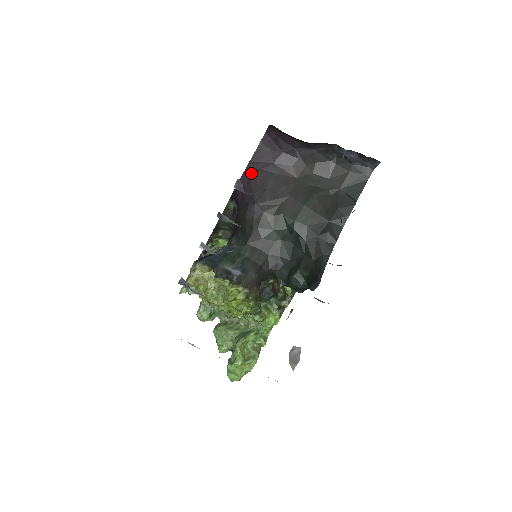
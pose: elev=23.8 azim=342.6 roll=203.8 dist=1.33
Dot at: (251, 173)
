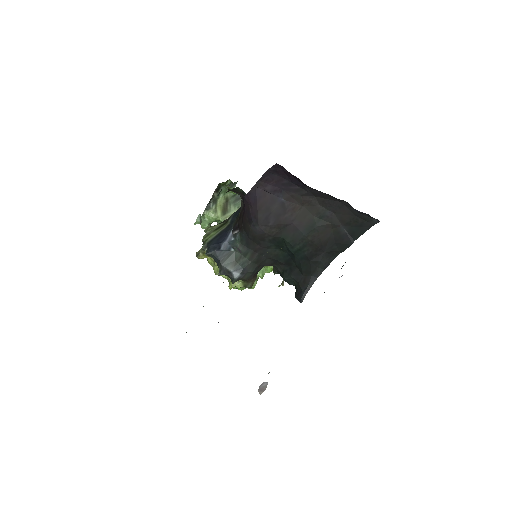
Dot at: (258, 193)
